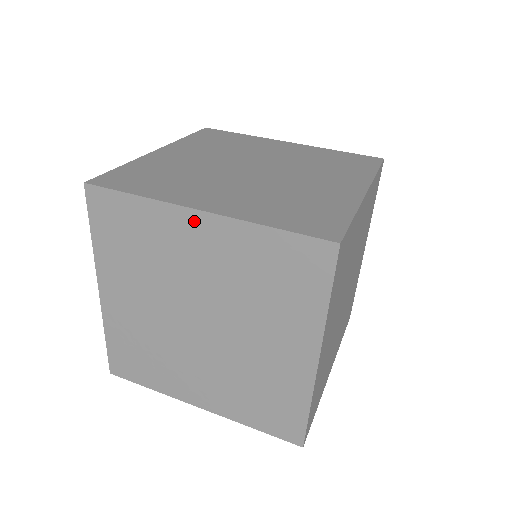
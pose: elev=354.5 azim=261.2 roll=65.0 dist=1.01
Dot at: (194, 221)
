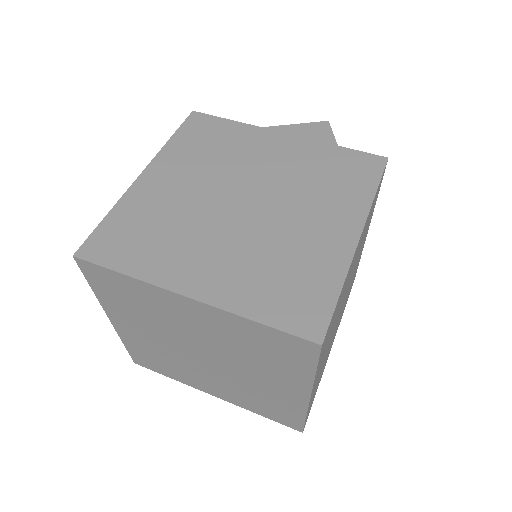
Dot at: (184, 302)
